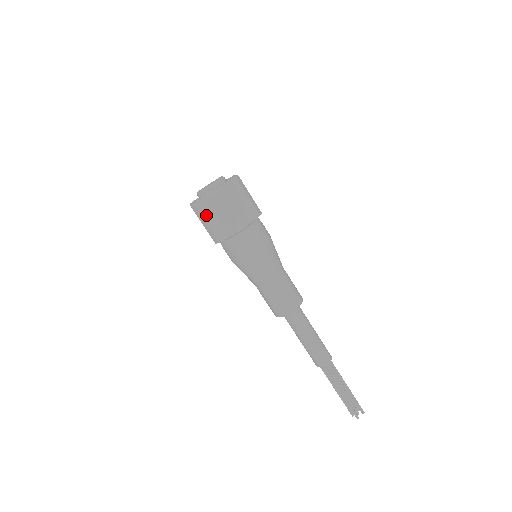
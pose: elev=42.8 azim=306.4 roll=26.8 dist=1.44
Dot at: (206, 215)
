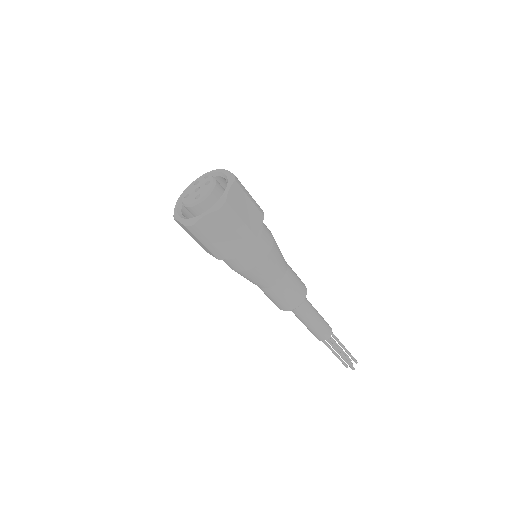
Dot at: (209, 234)
